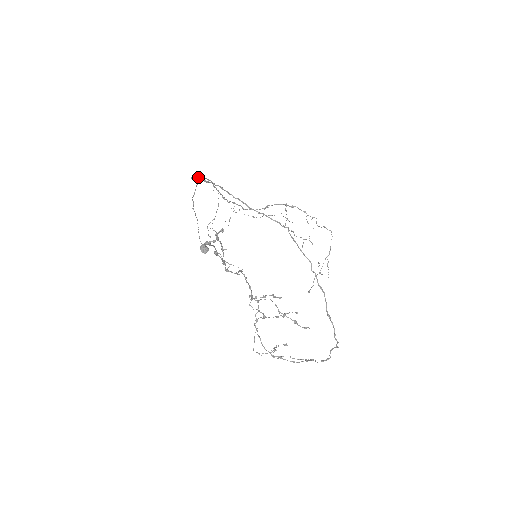
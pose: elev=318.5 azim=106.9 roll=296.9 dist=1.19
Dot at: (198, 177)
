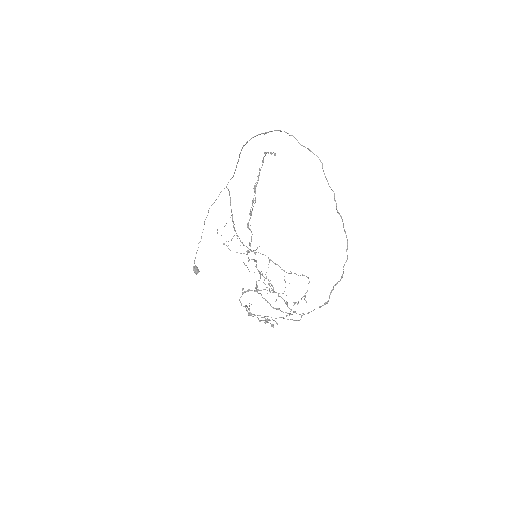
Dot at: (256, 135)
